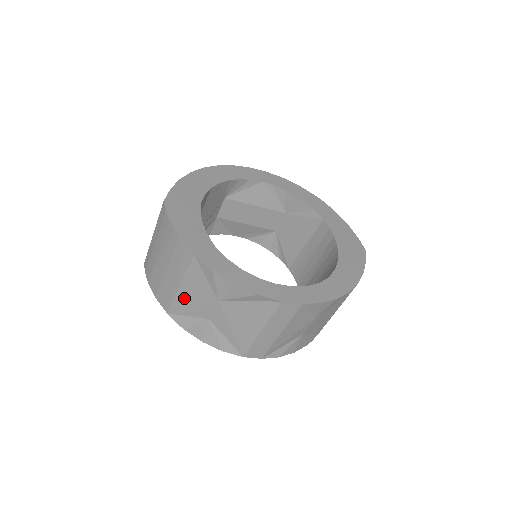
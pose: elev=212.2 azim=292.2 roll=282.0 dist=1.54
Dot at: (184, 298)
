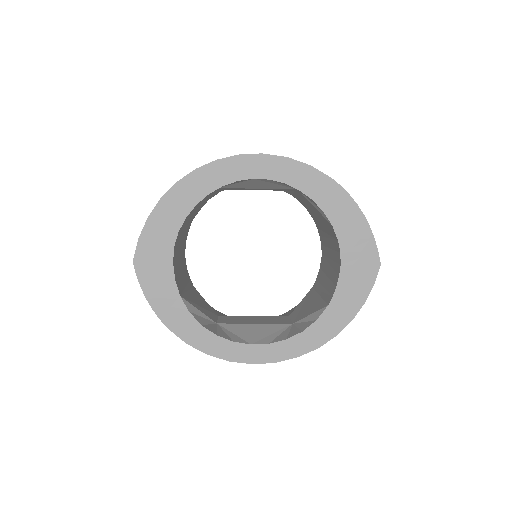
Dot at: occluded
